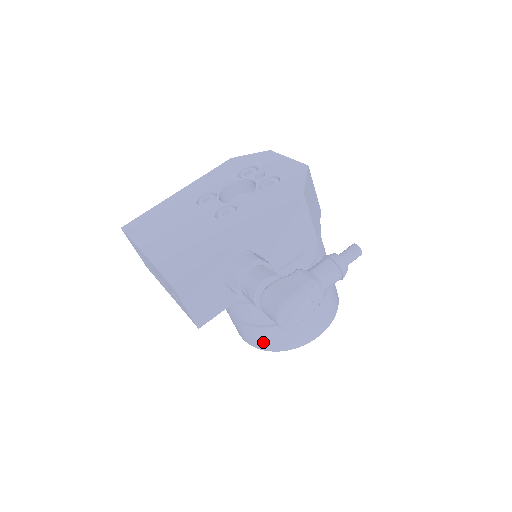
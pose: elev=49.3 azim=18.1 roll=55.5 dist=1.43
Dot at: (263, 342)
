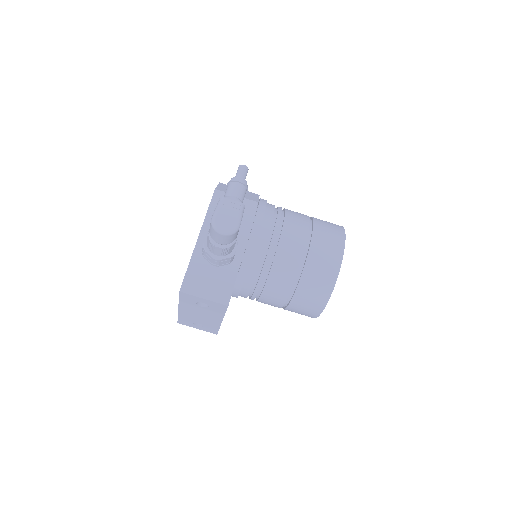
Dot at: (316, 296)
